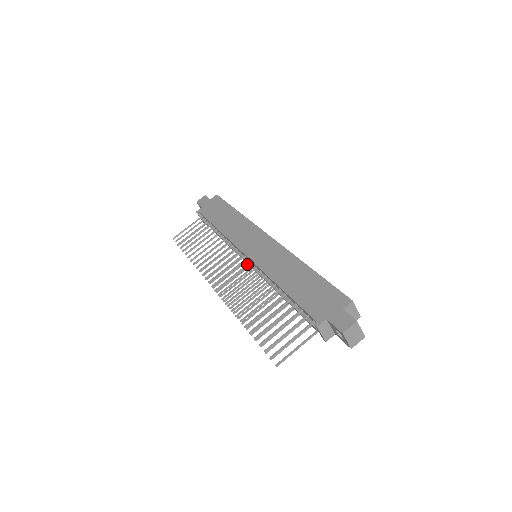
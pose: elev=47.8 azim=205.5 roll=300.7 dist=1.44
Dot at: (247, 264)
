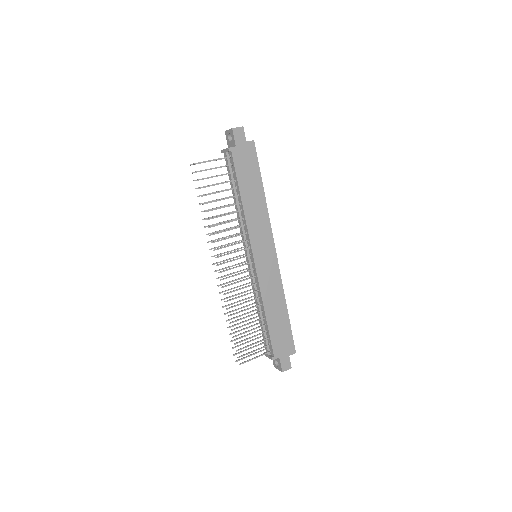
Dot at: occluded
